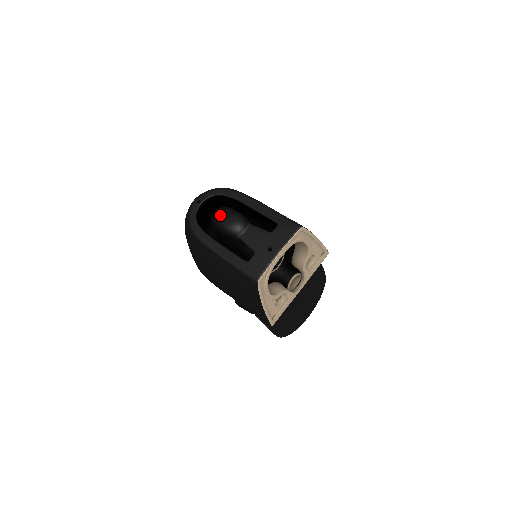
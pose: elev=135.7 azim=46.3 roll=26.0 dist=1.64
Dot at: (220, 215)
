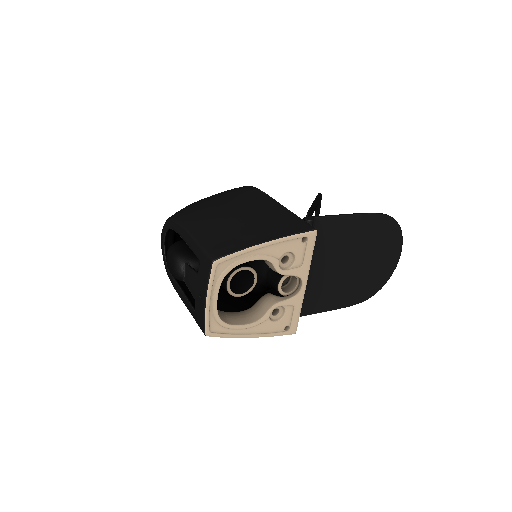
Dot at: (166, 261)
